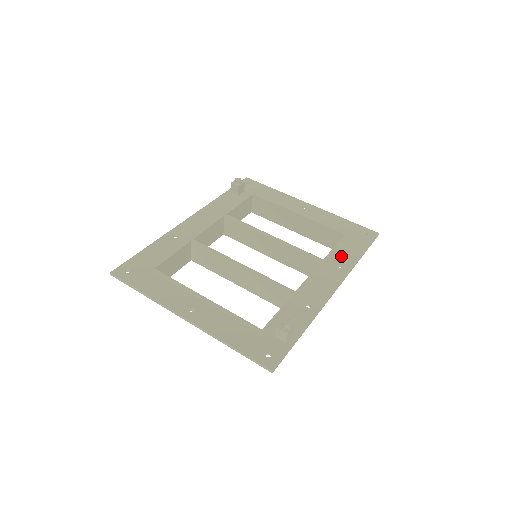
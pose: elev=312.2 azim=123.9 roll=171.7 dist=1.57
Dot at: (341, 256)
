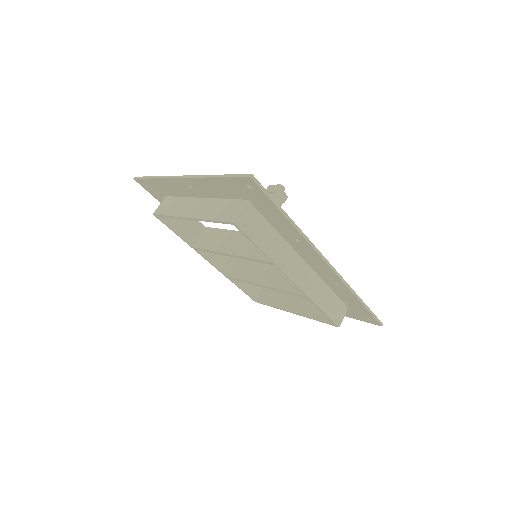
Dot at: occluded
